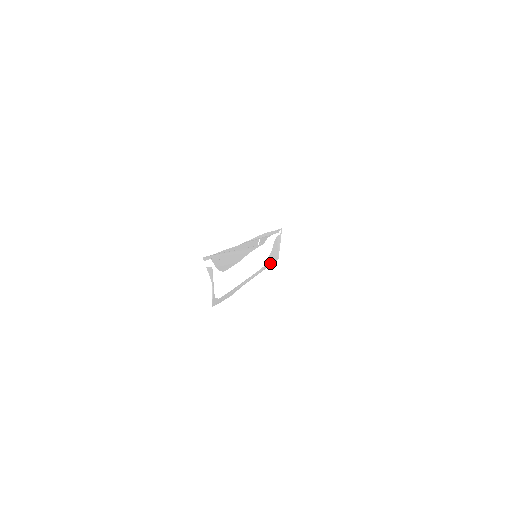
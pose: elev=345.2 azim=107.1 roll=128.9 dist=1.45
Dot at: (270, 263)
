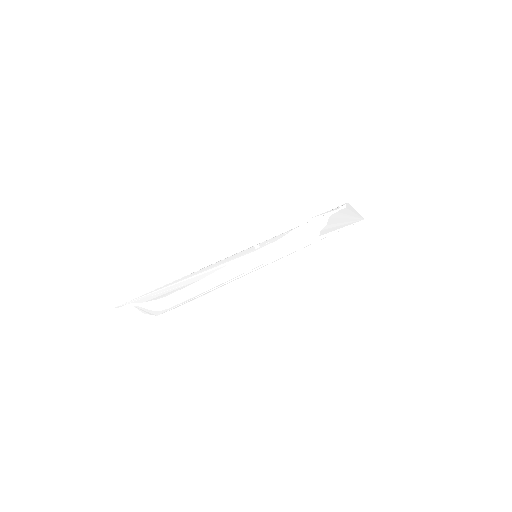
Dot at: (329, 234)
